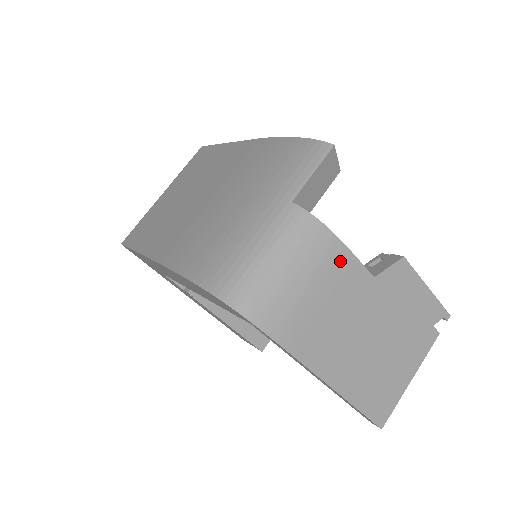
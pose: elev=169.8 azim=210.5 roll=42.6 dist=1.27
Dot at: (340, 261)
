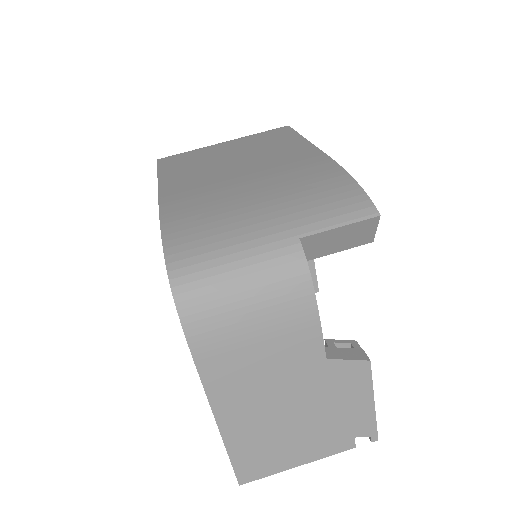
Dot at: (303, 323)
